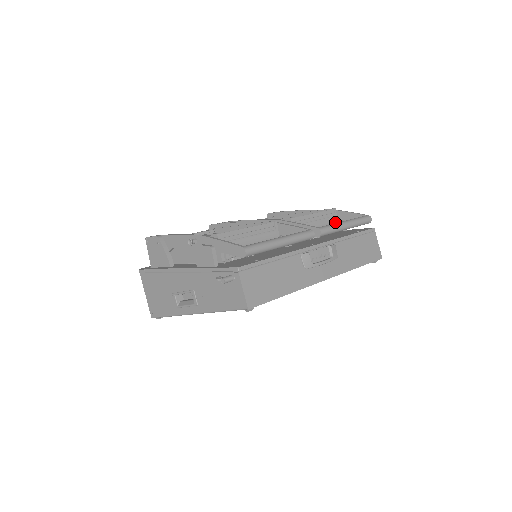
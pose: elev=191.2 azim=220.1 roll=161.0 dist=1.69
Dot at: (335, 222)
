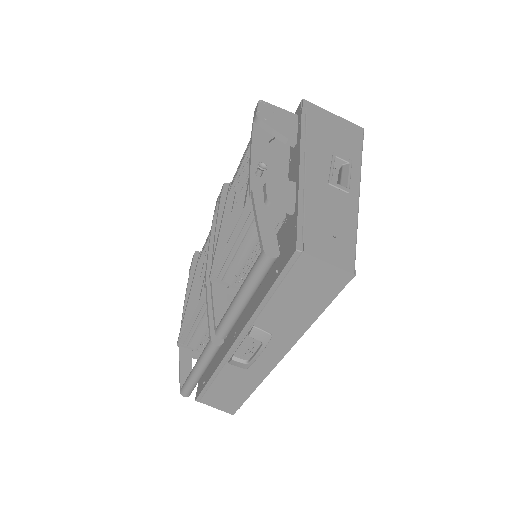
Dot at: occluded
